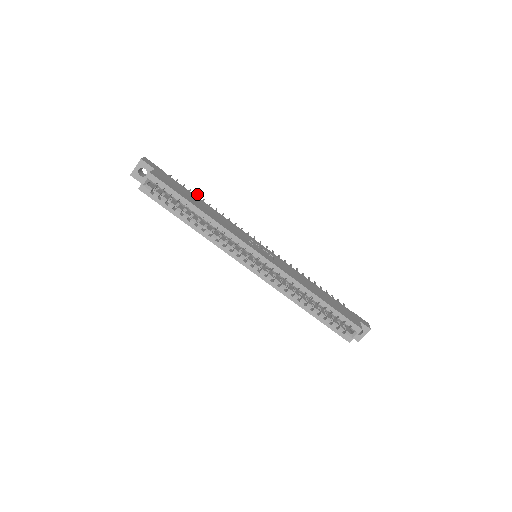
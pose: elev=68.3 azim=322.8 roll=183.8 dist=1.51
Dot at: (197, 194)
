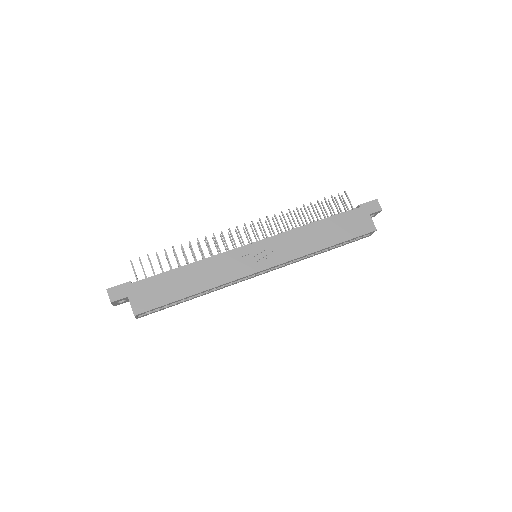
Dot at: occluded
